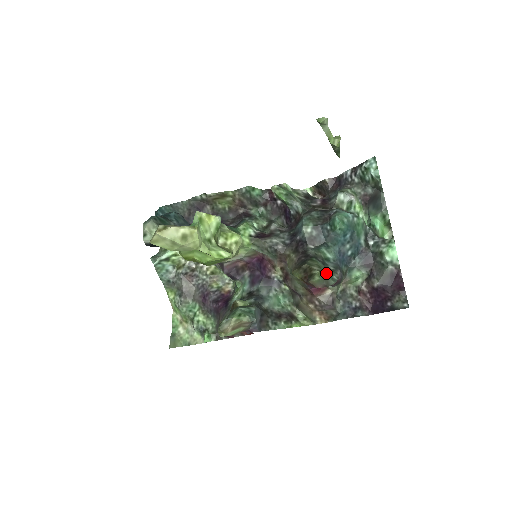
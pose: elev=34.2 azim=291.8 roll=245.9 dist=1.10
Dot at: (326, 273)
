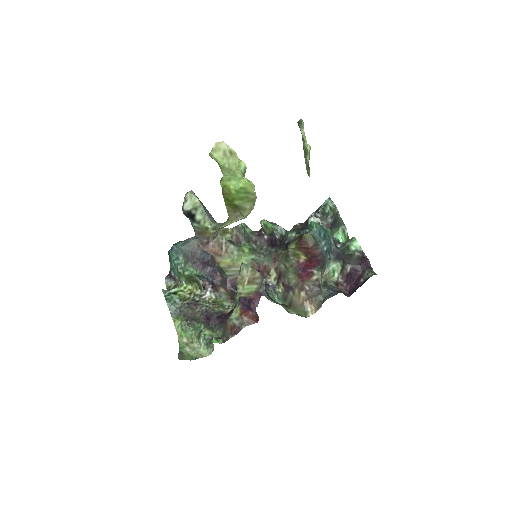
Dot at: occluded
